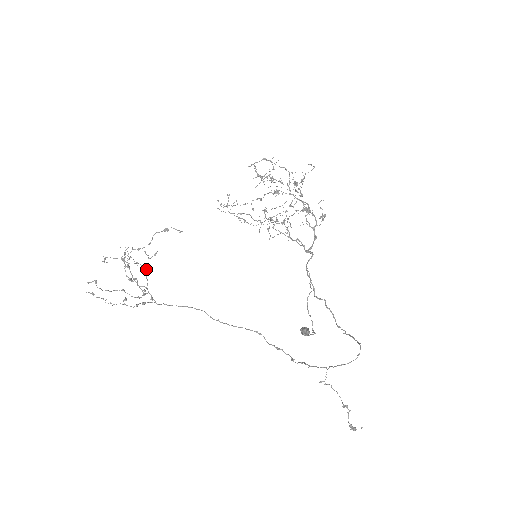
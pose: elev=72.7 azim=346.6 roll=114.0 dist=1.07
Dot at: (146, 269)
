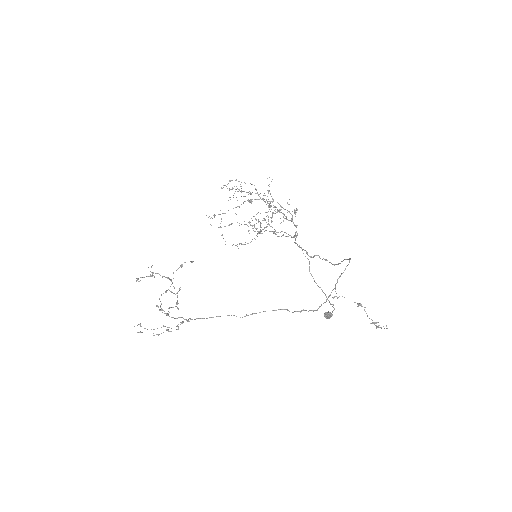
Dot at: (171, 279)
